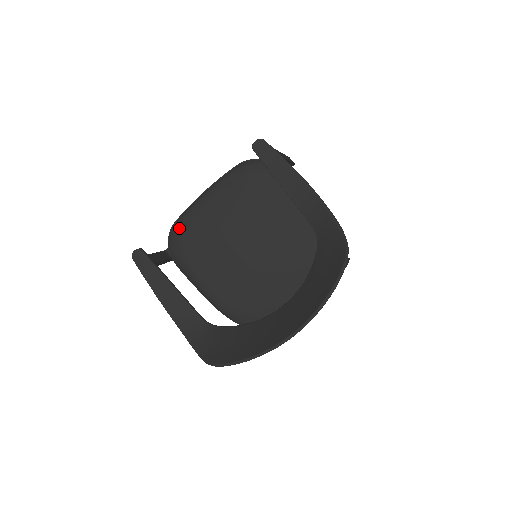
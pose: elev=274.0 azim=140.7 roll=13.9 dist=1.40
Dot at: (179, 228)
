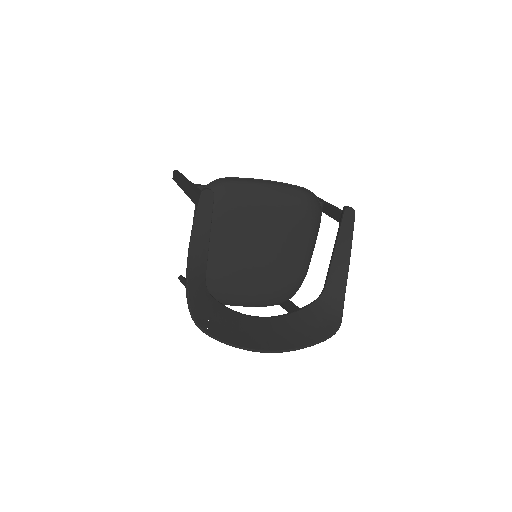
Dot at: (229, 187)
